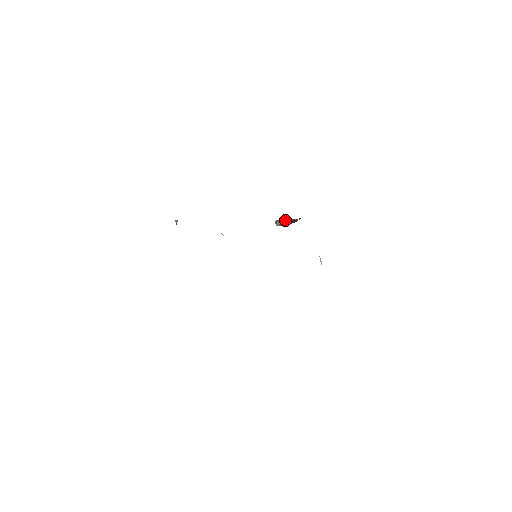
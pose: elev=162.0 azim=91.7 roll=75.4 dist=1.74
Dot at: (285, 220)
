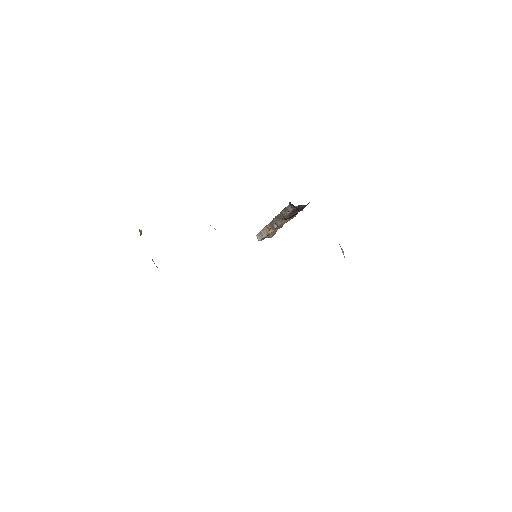
Dot at: (286, 210)
